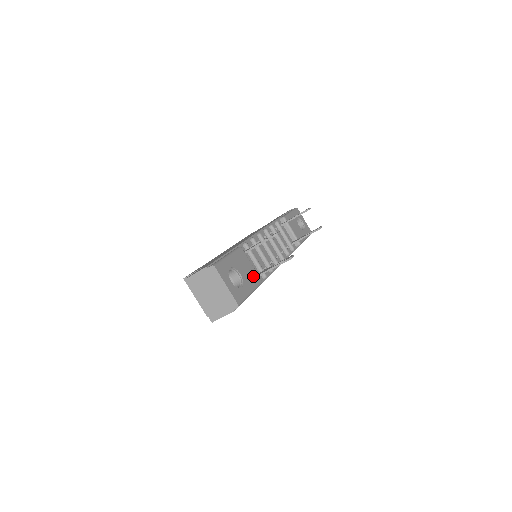
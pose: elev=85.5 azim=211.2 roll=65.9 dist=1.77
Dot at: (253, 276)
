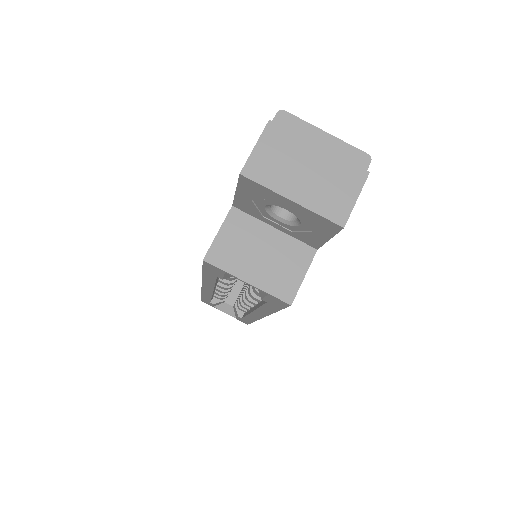
Dot at: occluded
